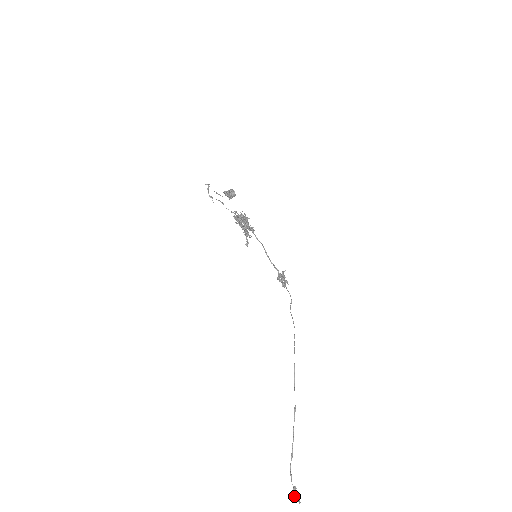
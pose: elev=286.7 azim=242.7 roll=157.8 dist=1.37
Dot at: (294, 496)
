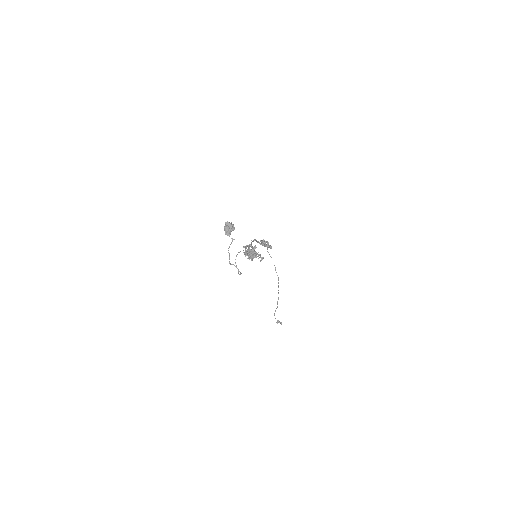
Dot at: occluded
